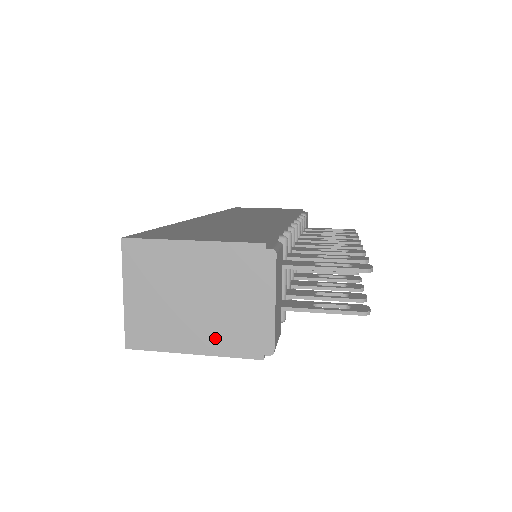
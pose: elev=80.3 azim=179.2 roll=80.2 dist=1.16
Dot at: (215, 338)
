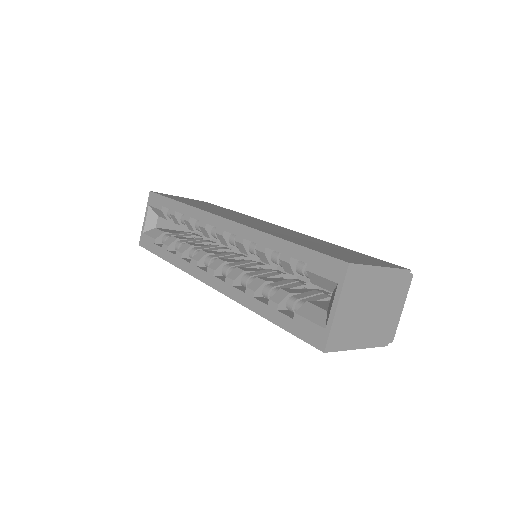
Dot at: (372, 335)
